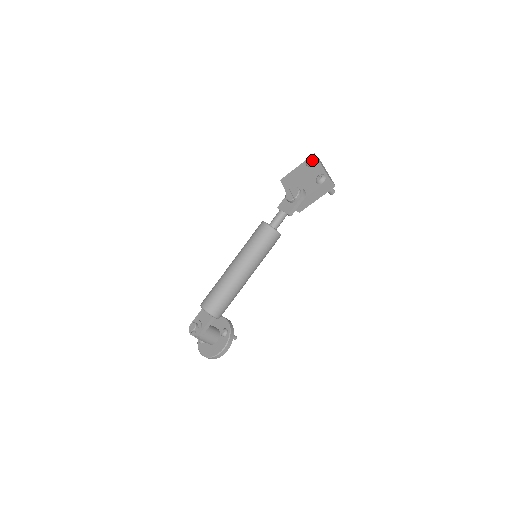
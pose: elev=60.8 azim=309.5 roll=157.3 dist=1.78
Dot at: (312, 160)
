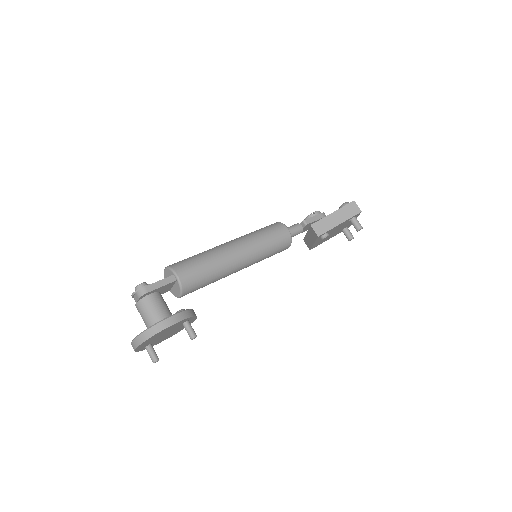
Dot at: occluded
